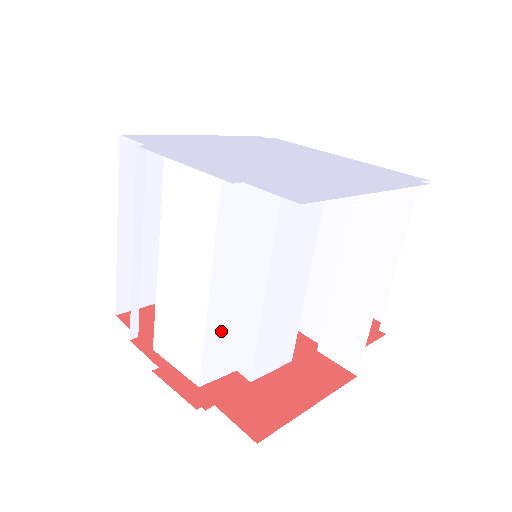
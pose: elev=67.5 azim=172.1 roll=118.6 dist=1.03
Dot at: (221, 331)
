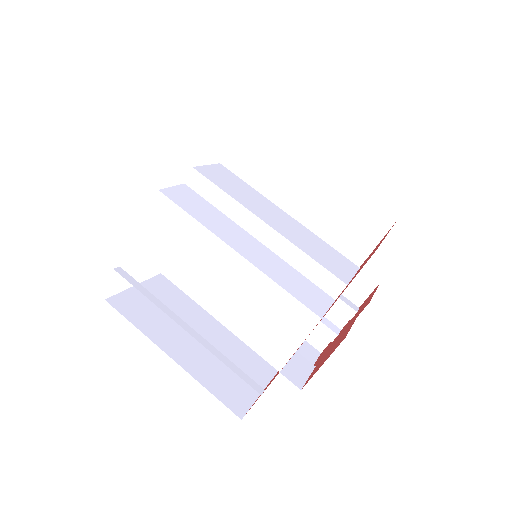
Dot at: (282, 275)
